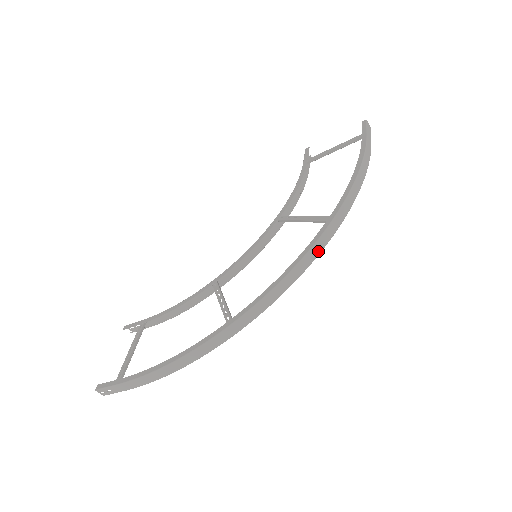
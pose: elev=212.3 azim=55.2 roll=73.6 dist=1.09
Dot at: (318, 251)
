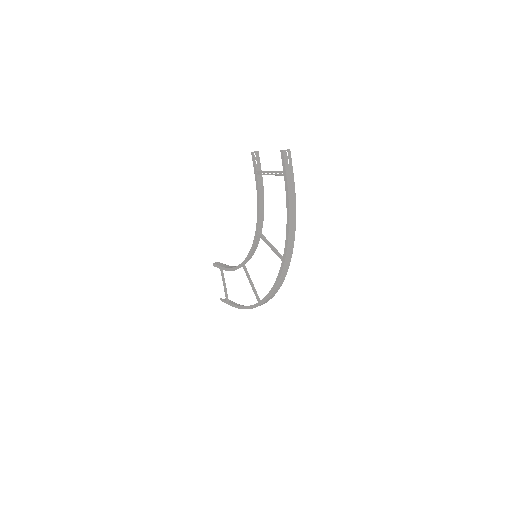
Dot at: (284, 276)
